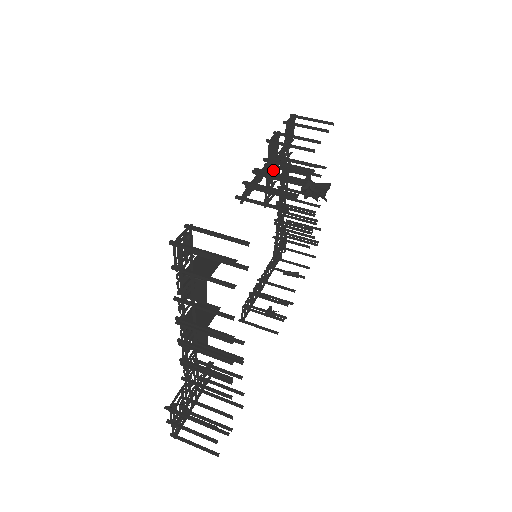
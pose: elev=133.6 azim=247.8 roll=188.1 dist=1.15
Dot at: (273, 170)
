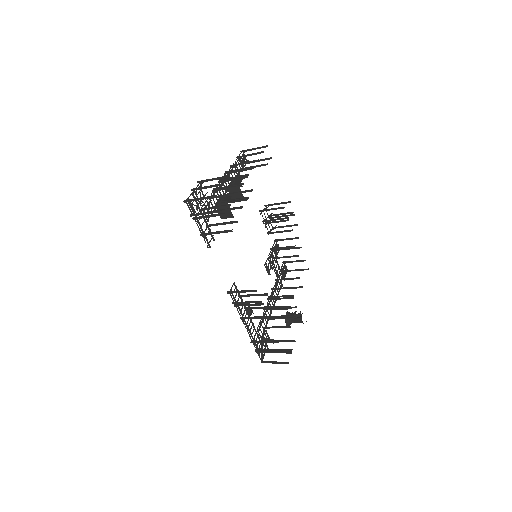
Dot at: (273, 260)
